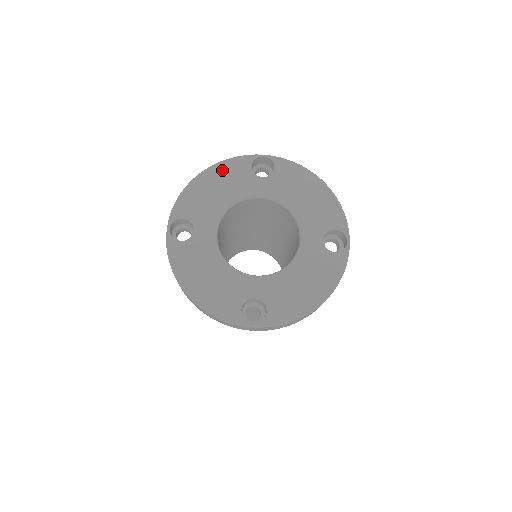
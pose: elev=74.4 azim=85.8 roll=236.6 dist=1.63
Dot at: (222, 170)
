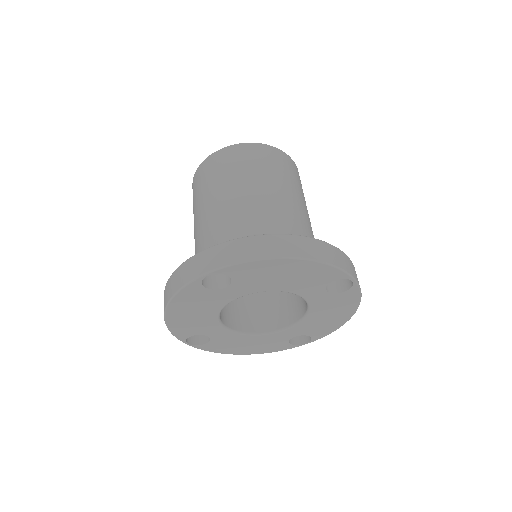
Dot at: (181, 303)
